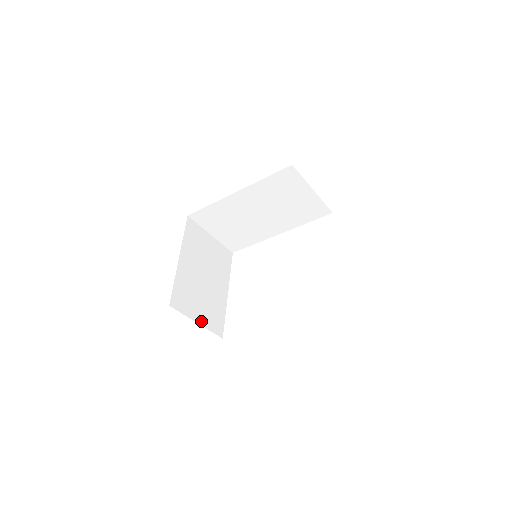
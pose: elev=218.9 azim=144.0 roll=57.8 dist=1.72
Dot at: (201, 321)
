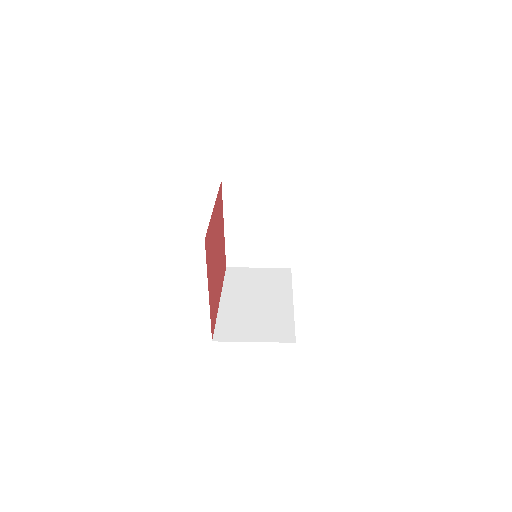
Dot at: (262, 264)
